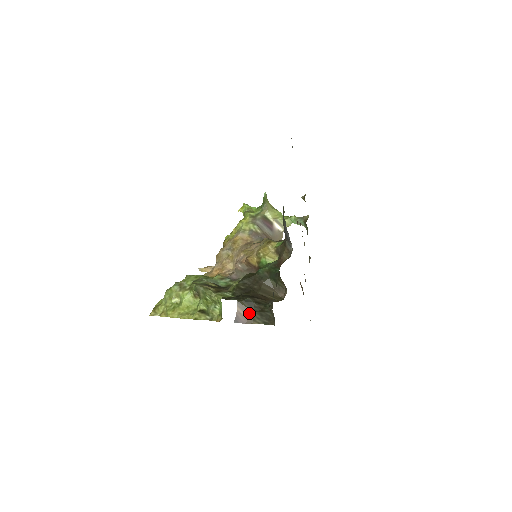
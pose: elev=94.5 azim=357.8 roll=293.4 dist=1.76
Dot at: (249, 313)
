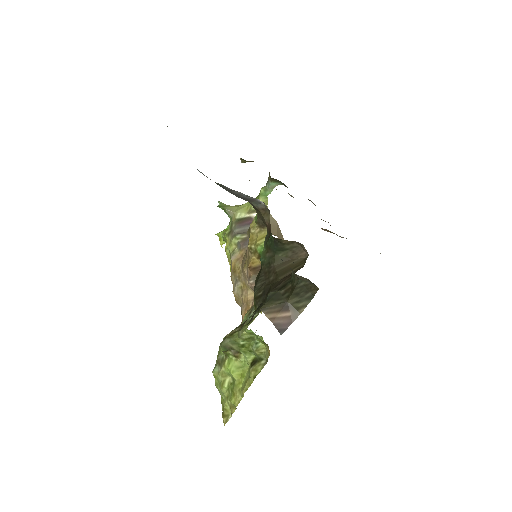
Dot at: (284, 307)
